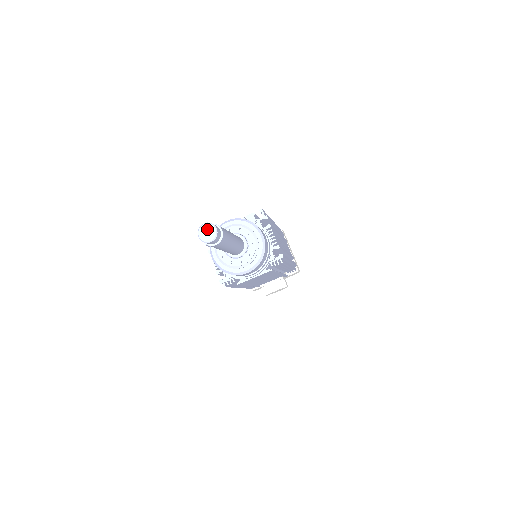
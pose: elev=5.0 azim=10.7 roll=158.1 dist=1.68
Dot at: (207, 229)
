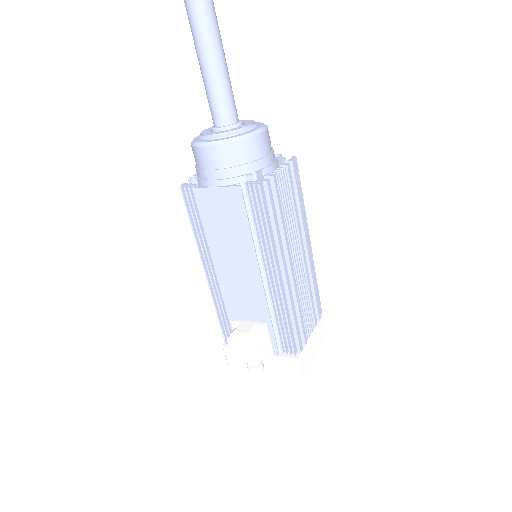
Dot at: out of frame
